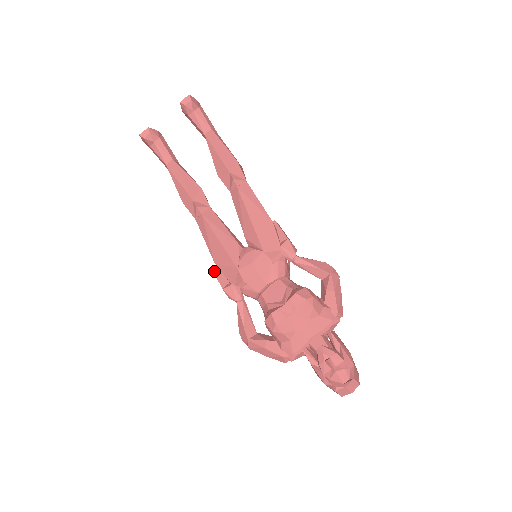
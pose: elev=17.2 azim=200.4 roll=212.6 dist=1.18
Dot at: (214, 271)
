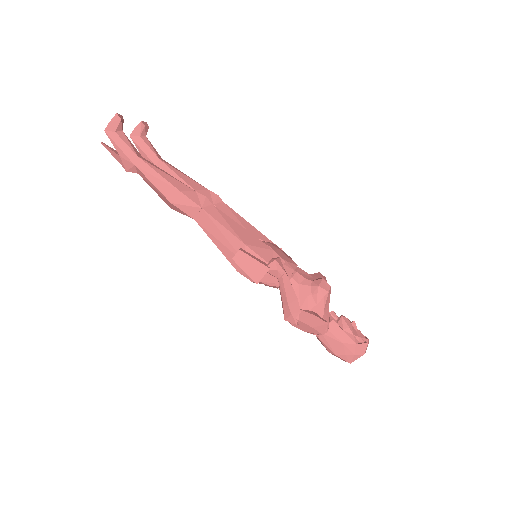
Dot at: (244, 251)
